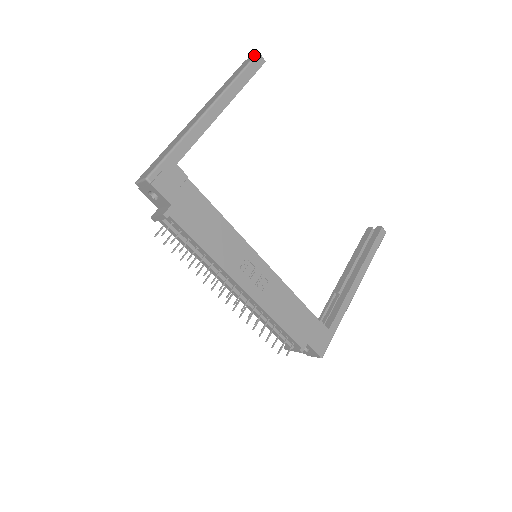
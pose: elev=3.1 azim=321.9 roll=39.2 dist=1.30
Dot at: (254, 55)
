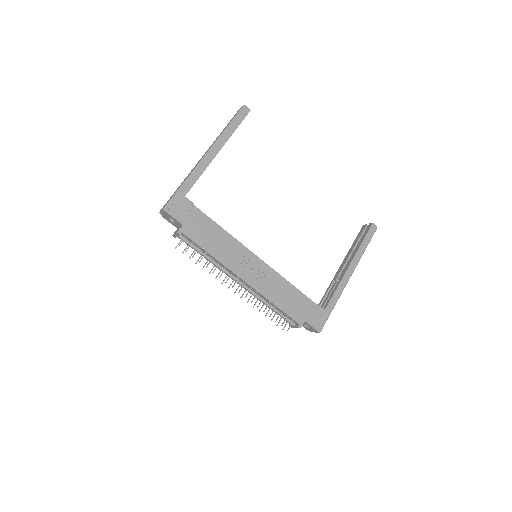
Dot at: (241, 107)
